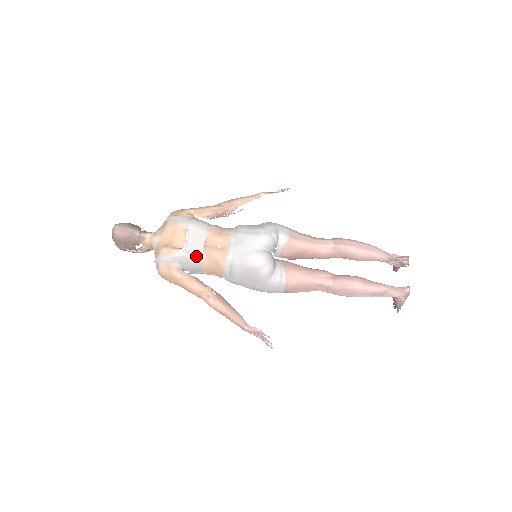
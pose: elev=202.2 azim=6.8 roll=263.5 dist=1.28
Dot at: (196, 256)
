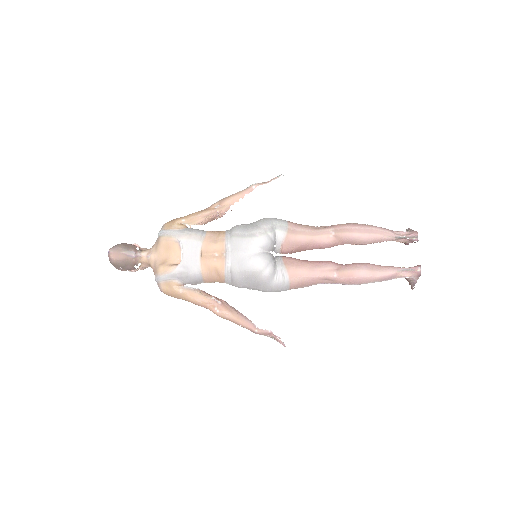
Dot at: (194, 269)
